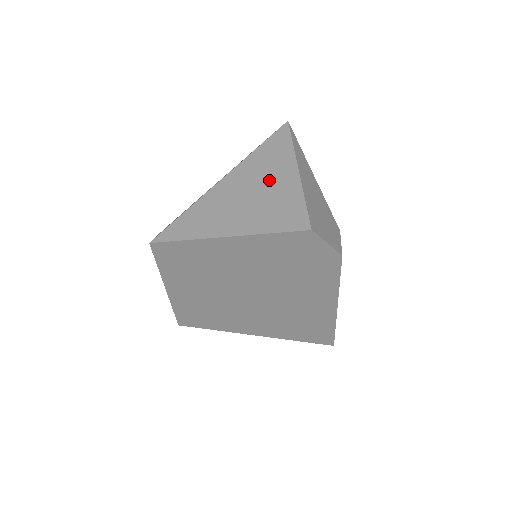
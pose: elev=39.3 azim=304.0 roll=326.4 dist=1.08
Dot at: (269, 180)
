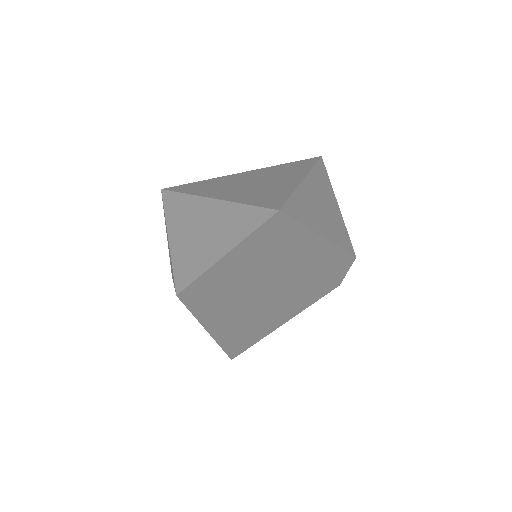
Dot at: (327, 200)
